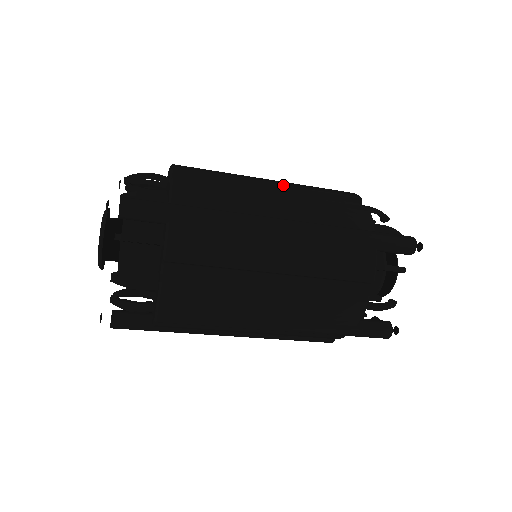
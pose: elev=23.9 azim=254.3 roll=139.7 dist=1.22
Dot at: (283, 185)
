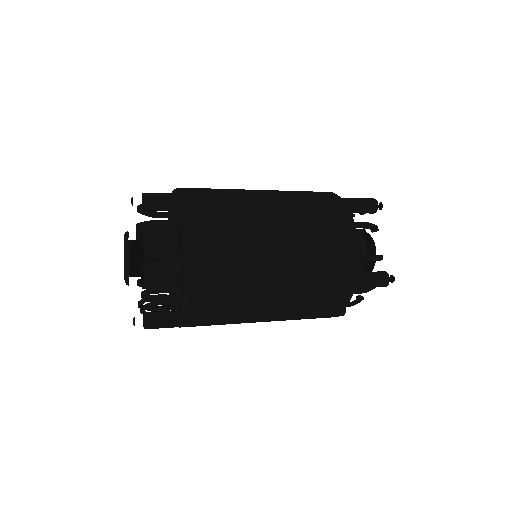
Dot at: occluded
